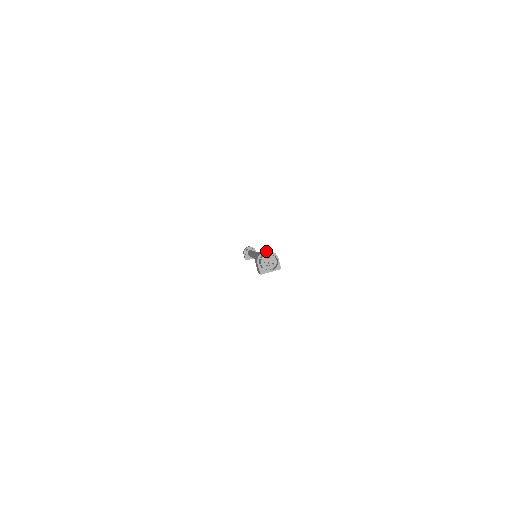
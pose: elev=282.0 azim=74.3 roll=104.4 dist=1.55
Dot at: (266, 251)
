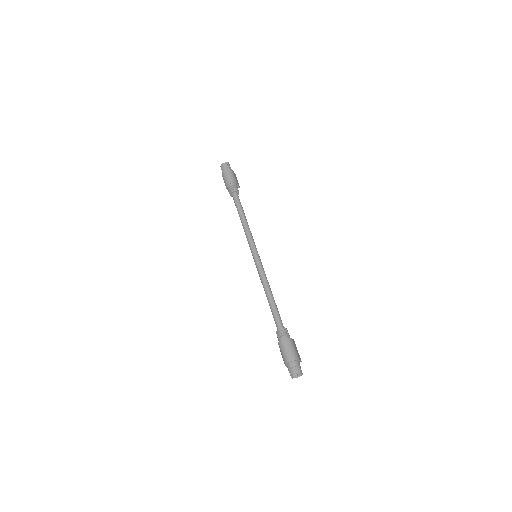
Dot at: (291, 361)
